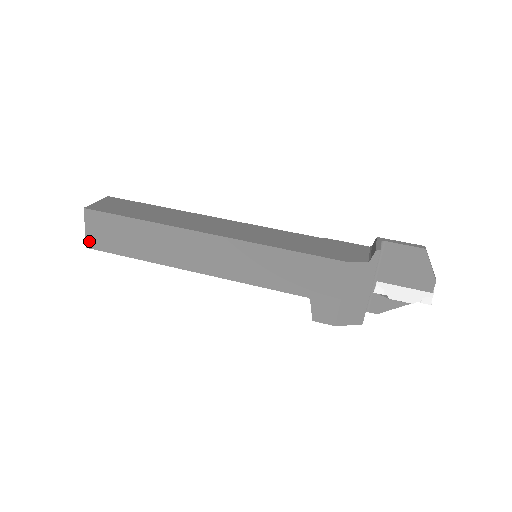
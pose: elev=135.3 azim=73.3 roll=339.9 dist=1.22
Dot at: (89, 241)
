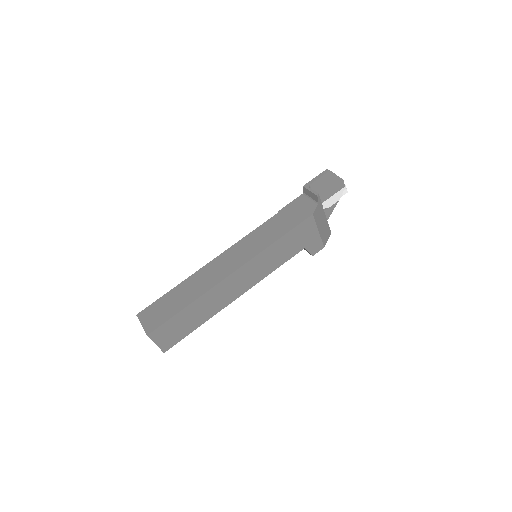
Dot at: (163, 348)
